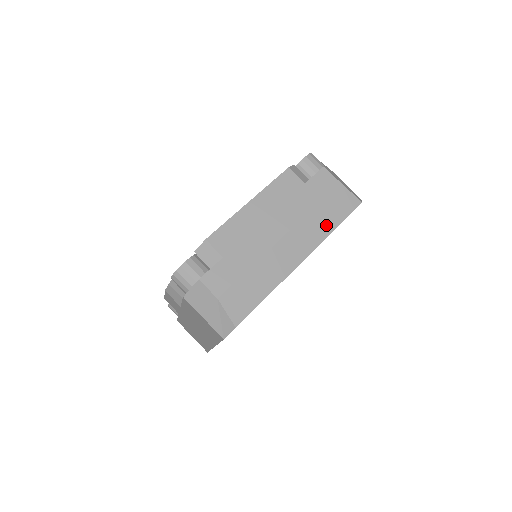
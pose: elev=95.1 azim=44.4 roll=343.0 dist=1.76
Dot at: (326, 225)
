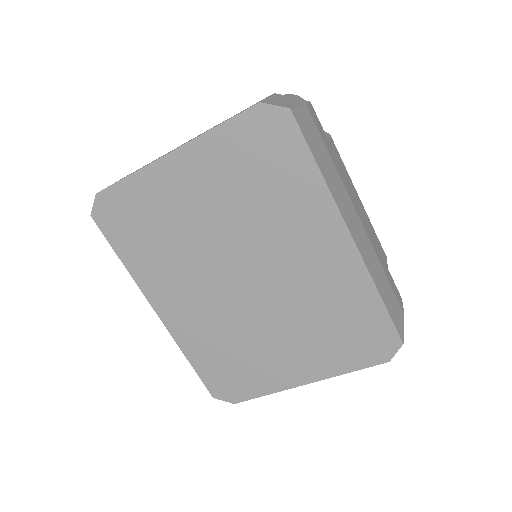
Dot at: (379, 282)
